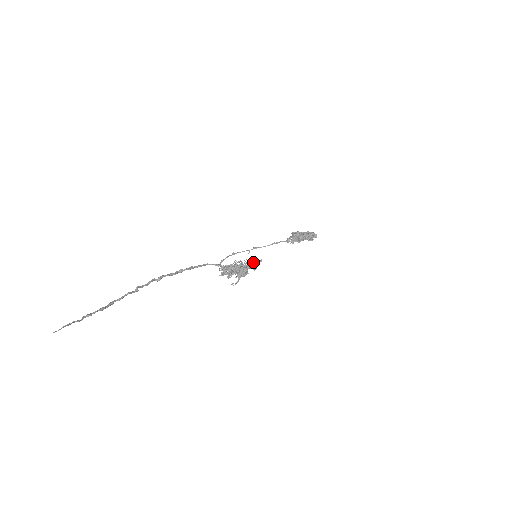
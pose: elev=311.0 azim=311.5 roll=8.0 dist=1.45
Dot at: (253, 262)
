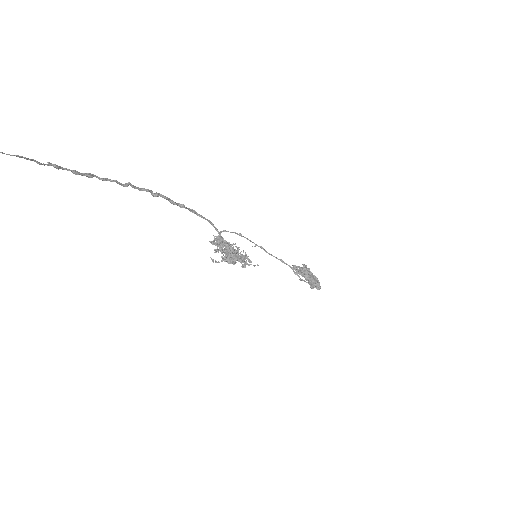
Dot at: (248, 260)
